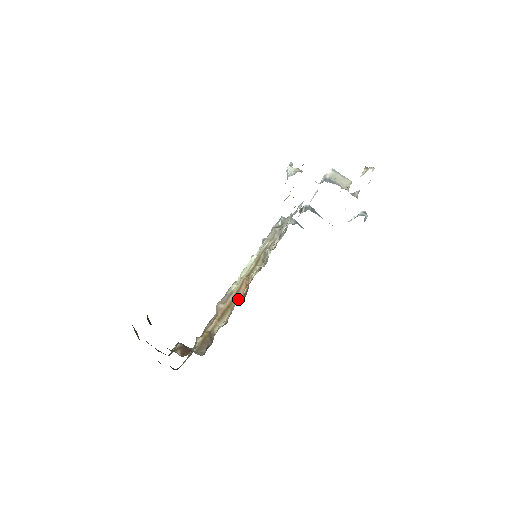
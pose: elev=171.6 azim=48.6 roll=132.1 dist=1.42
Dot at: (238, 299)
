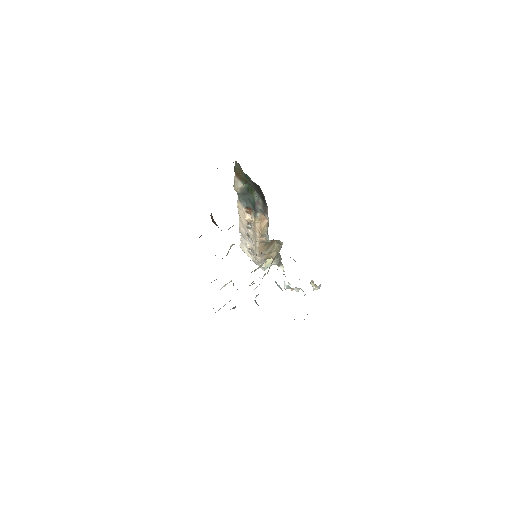
Dot at: occluded
